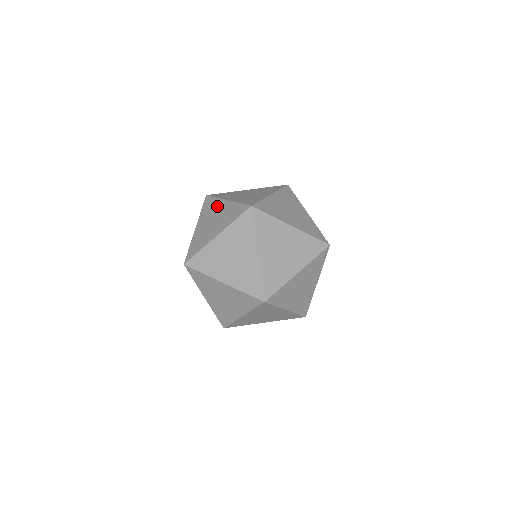
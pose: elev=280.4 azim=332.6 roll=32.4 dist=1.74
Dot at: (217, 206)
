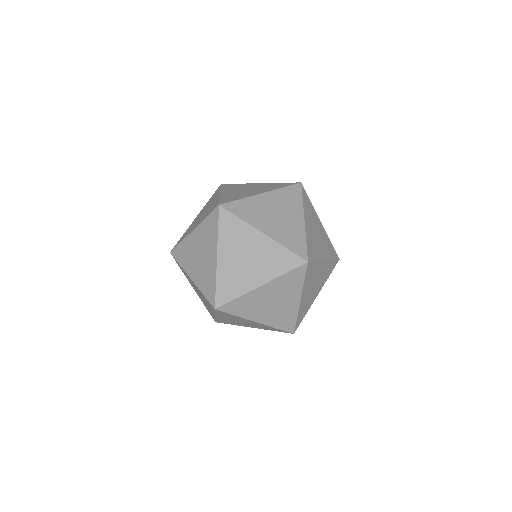
Dot at: (247, 185)
